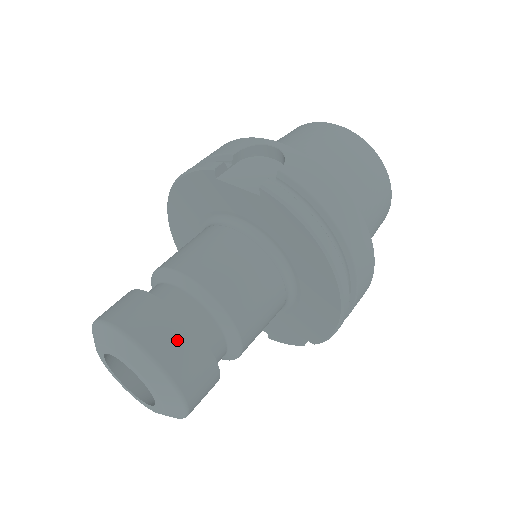
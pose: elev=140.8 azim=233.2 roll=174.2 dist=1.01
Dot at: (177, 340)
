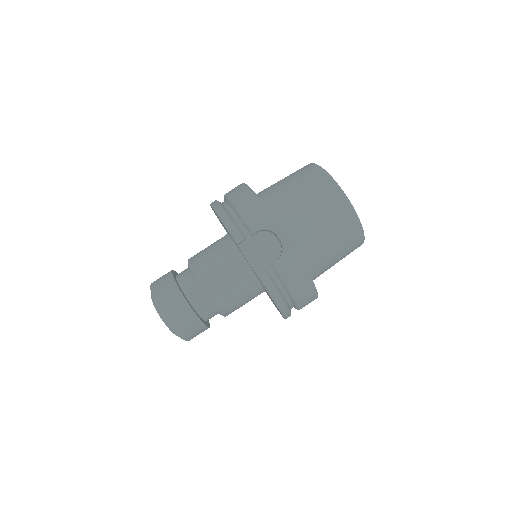
Dot at: (190, 325)
